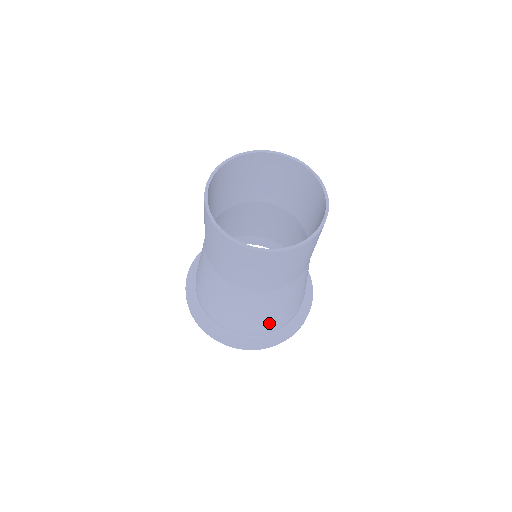
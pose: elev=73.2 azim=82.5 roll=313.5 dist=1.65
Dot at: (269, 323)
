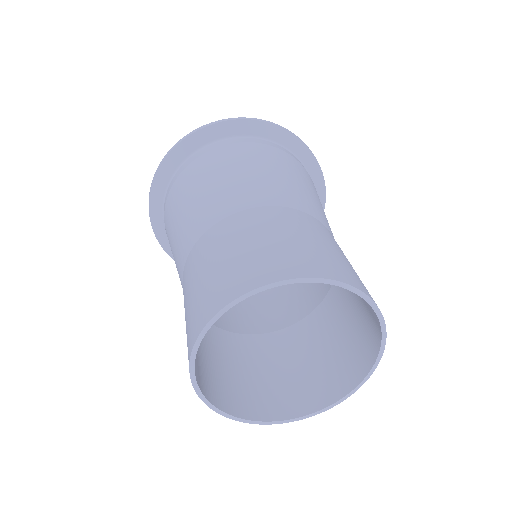
Dot at: occluded
